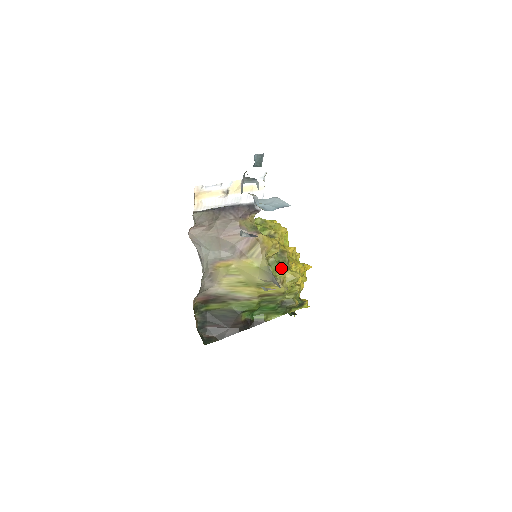
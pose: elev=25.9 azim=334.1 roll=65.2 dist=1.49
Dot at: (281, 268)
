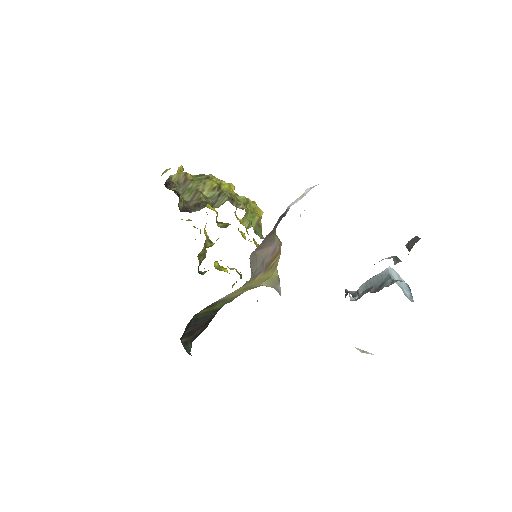
Dot at: occluded
